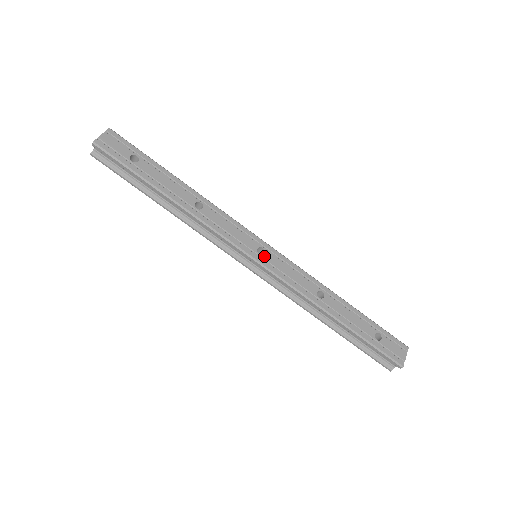
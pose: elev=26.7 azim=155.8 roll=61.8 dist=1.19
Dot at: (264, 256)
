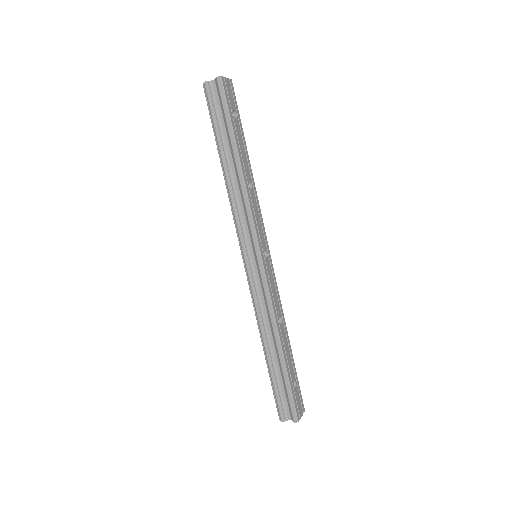
Dot at: (266, 259)
